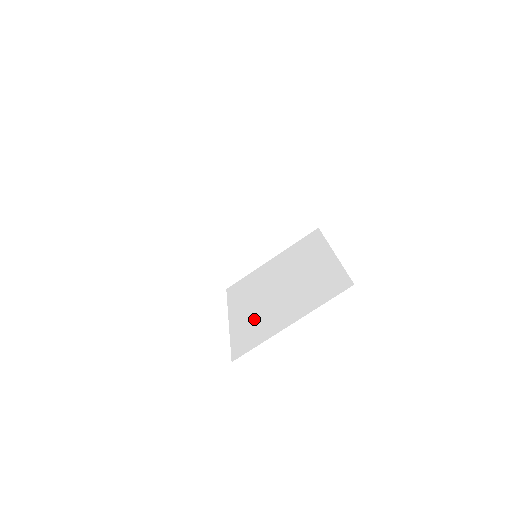
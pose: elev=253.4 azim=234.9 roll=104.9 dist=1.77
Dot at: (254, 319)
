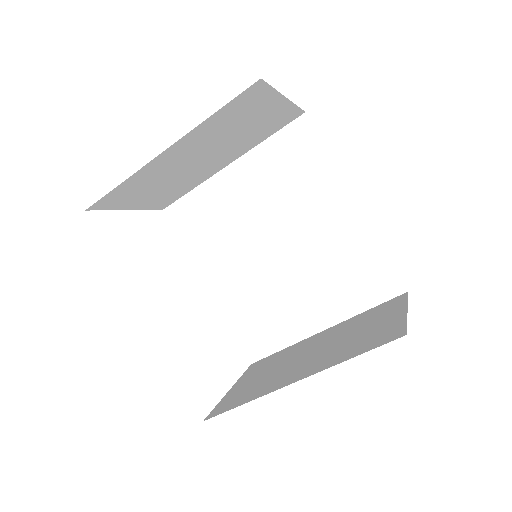
Dot at: (255, 300)
